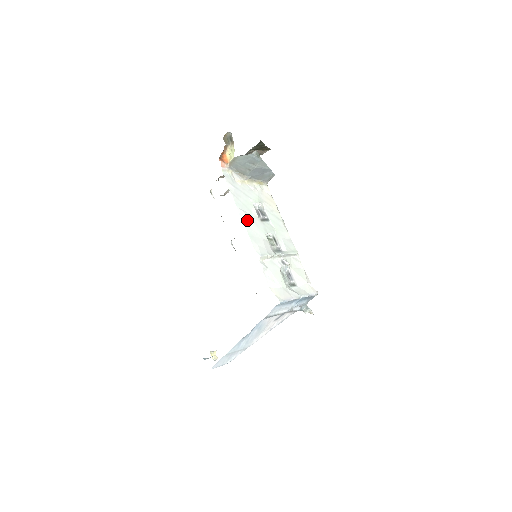
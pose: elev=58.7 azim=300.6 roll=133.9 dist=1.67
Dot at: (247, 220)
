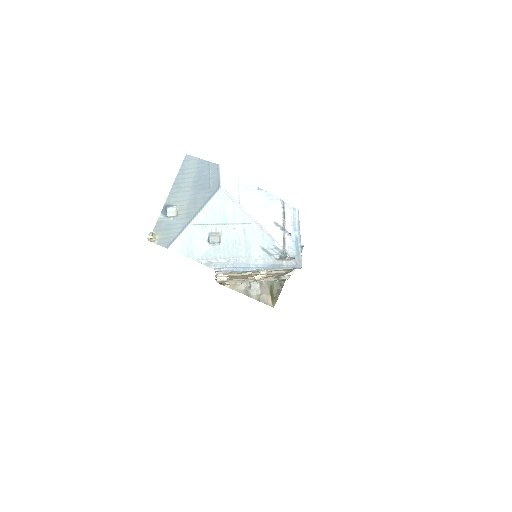
Dot at: occluded
